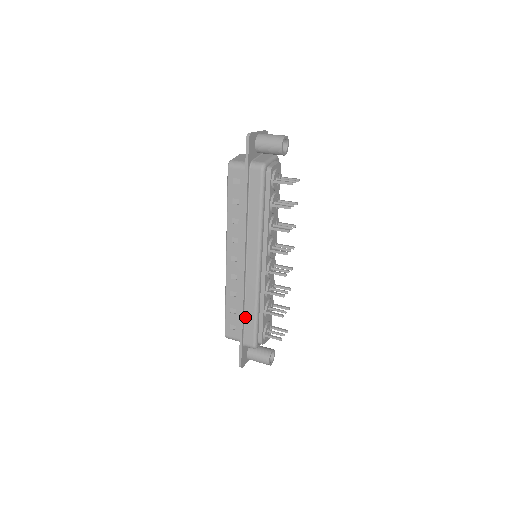
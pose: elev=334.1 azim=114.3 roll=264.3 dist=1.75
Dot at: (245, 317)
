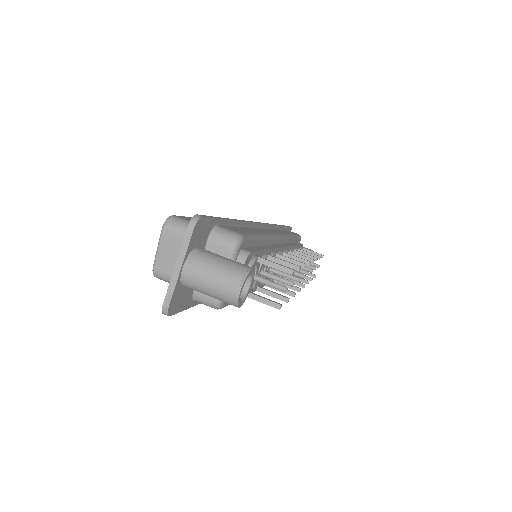
Dot at: occluded
